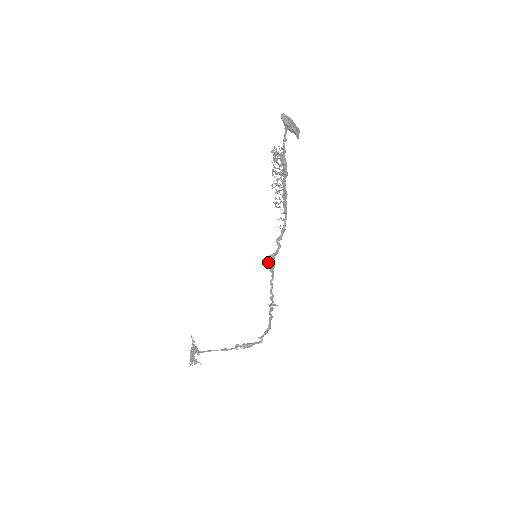
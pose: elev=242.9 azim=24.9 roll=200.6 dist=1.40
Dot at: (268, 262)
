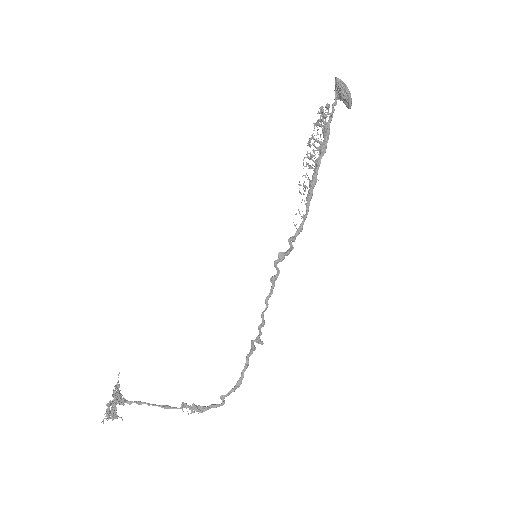
Dot at: occluded
